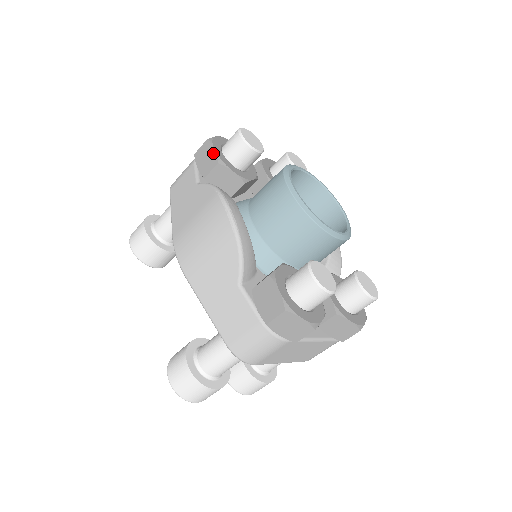
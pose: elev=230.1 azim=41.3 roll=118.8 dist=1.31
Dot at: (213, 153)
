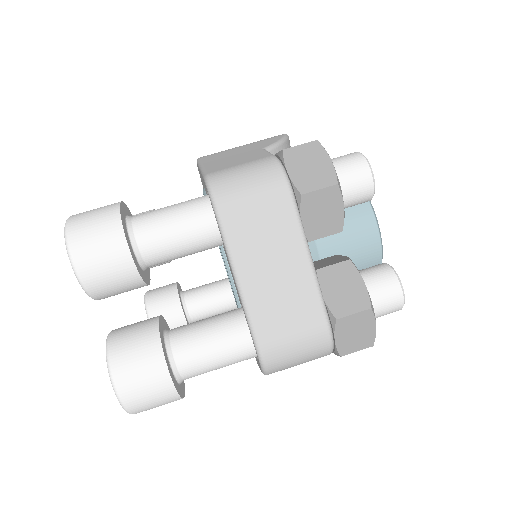
Dot at: occluded
